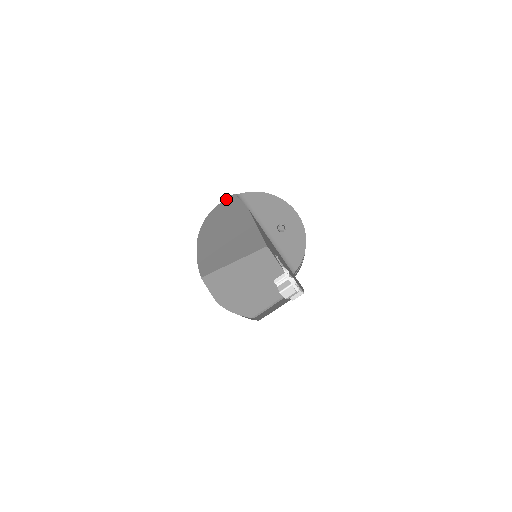
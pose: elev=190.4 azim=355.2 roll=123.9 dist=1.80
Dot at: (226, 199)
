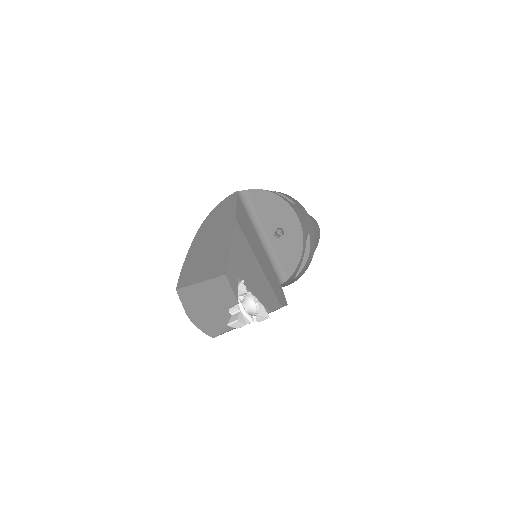
Dot at: (229, 196)
